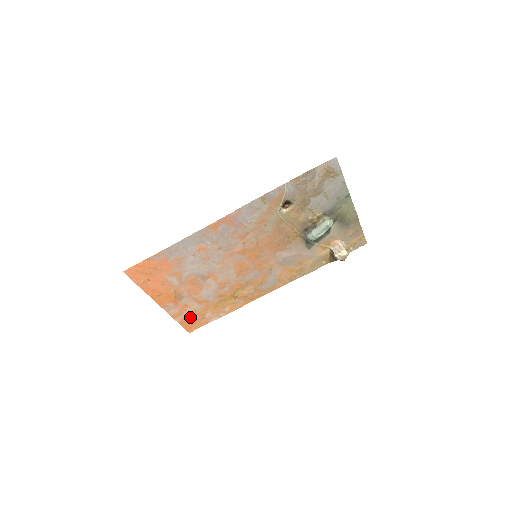
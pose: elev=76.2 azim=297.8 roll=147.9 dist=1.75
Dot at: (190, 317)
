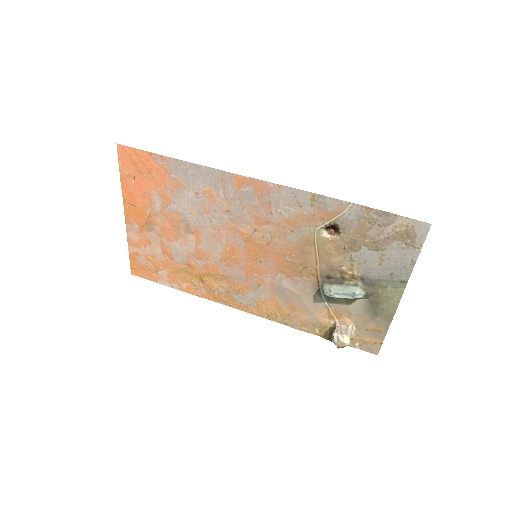
Dot at: (144, 258)
